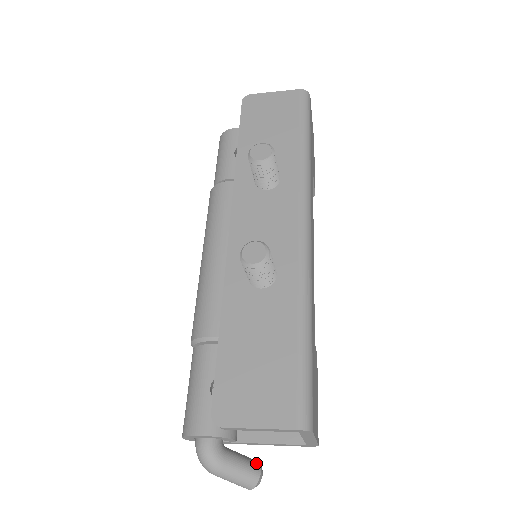
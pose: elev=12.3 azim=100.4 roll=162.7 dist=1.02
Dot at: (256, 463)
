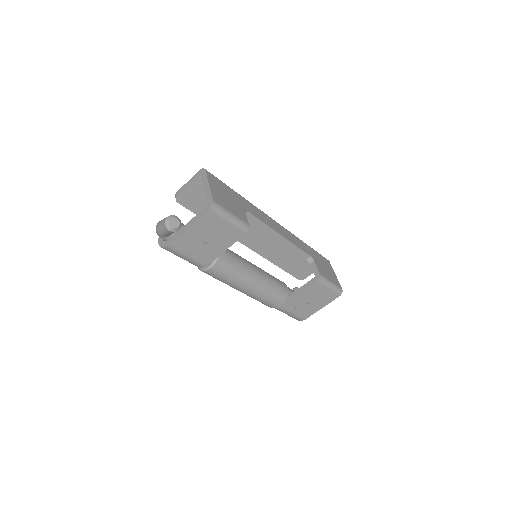
Dot at: occluded
